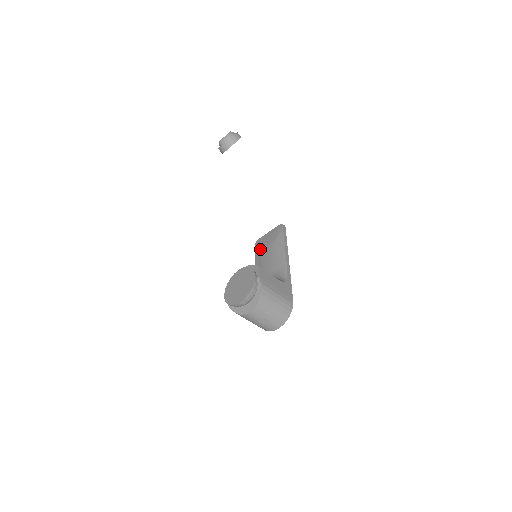
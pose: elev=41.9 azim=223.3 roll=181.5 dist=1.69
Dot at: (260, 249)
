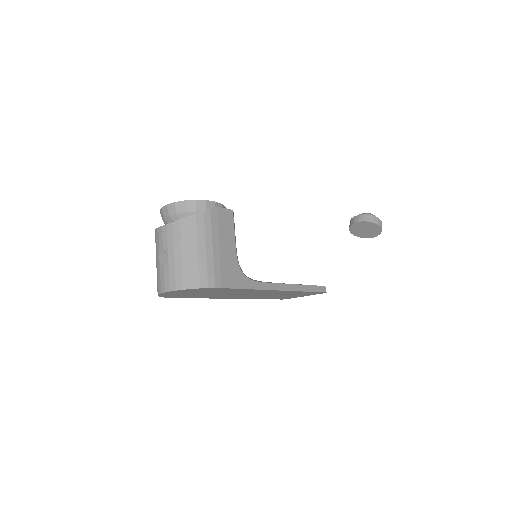
Dot at: occluded
